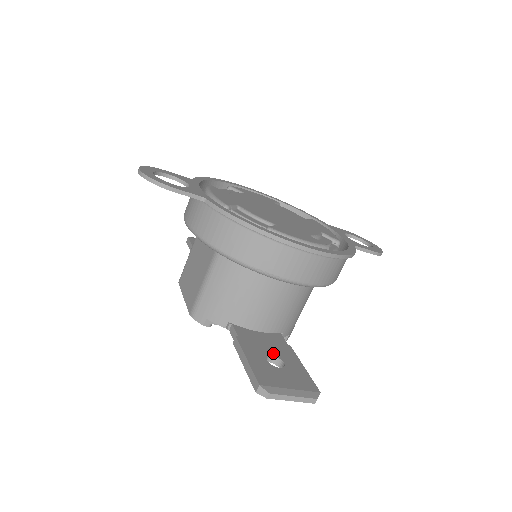
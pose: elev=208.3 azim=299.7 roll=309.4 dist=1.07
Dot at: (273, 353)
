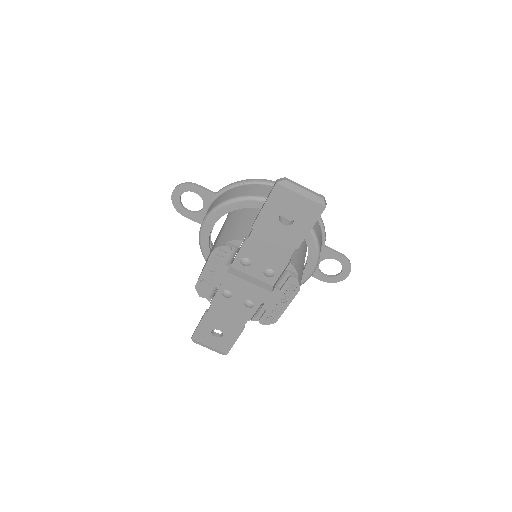
Dot at: (285, 224)
